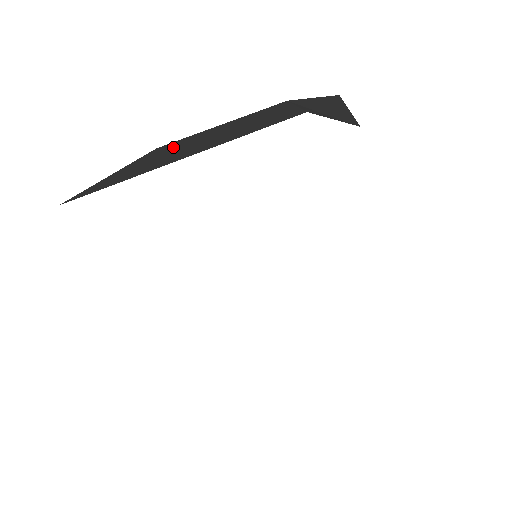
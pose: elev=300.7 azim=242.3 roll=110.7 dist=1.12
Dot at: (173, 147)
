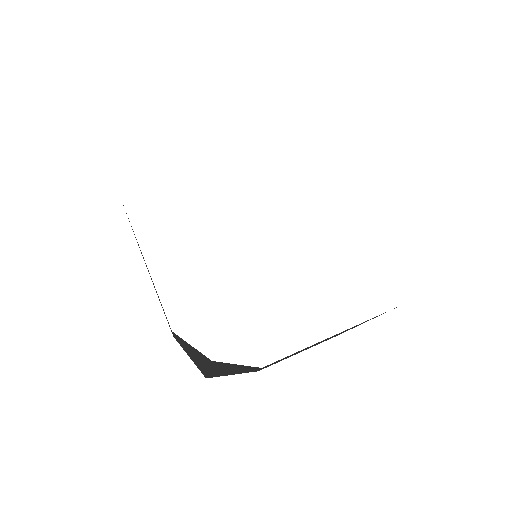
Dot at: occluded
